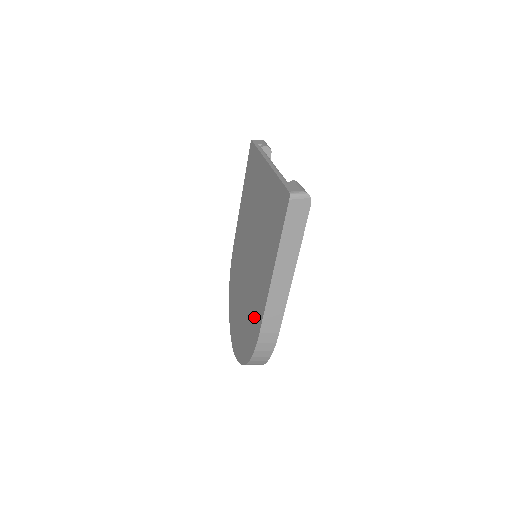
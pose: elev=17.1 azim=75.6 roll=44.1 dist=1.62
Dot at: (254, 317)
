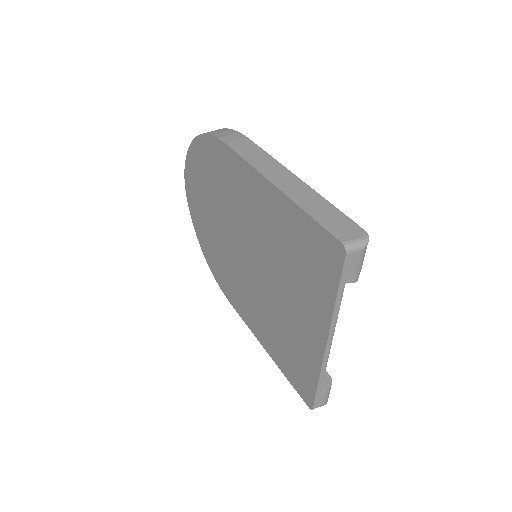
Dot at: (229, 286)
